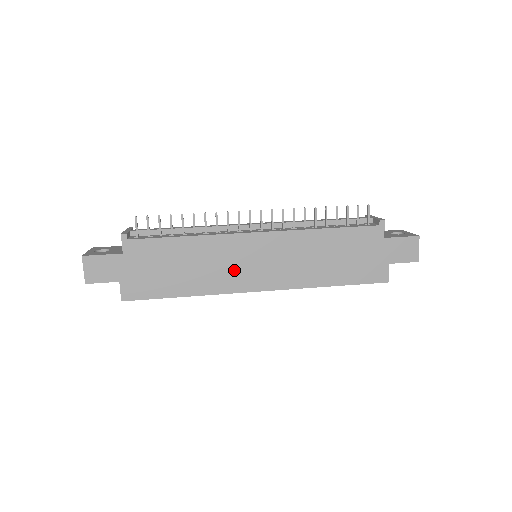
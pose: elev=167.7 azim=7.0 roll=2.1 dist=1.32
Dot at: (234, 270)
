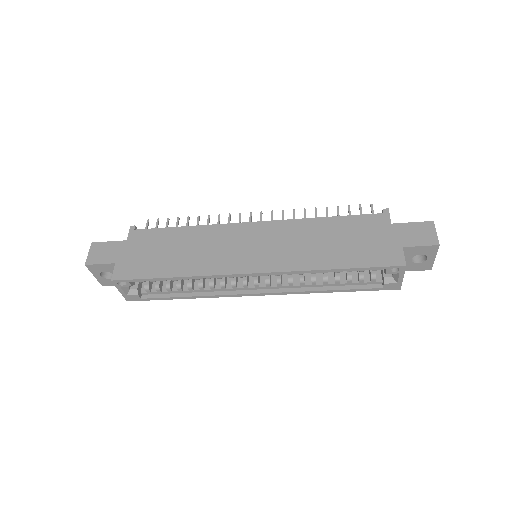
Dot at: (227, 253)
